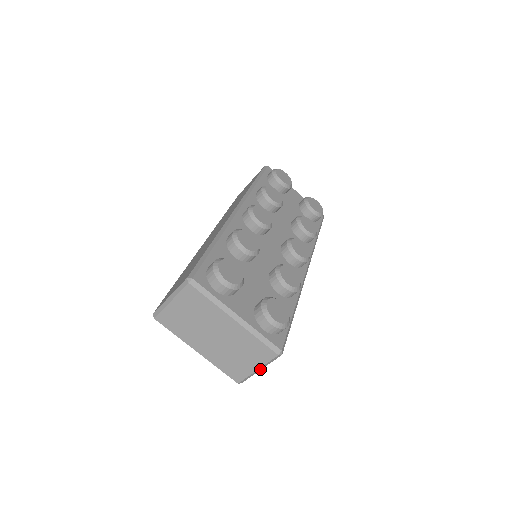
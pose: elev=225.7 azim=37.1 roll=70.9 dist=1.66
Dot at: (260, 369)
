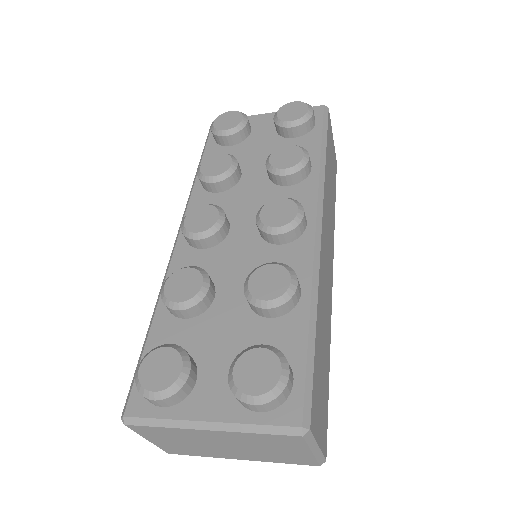
Dot at: (316, 448)
